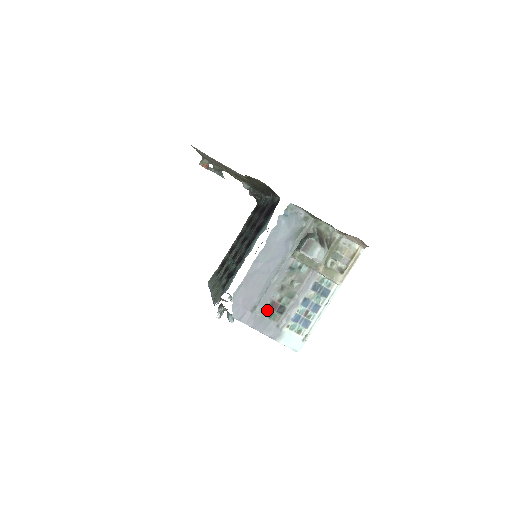
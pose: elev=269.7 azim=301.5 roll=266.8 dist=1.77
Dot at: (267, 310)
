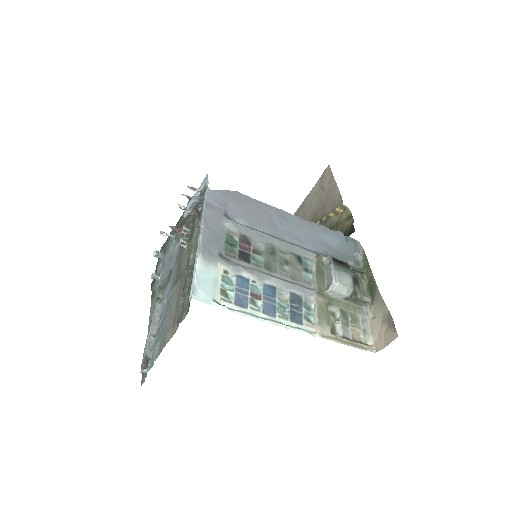
Dot at: (234, 238)
